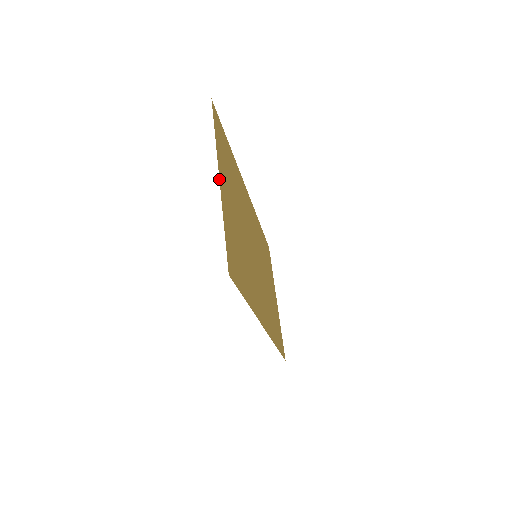
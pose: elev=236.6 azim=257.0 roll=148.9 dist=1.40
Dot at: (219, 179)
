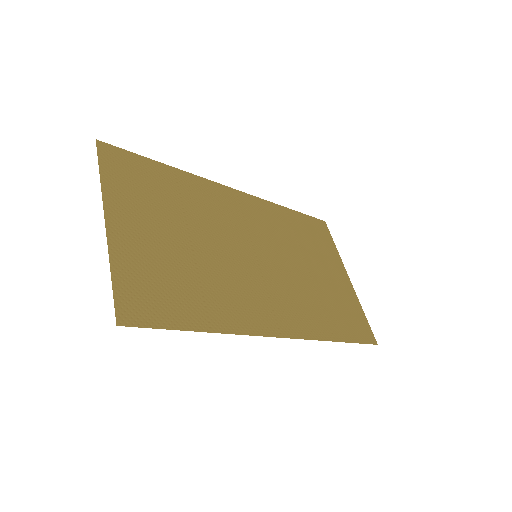
Dot at: (105, 222)
